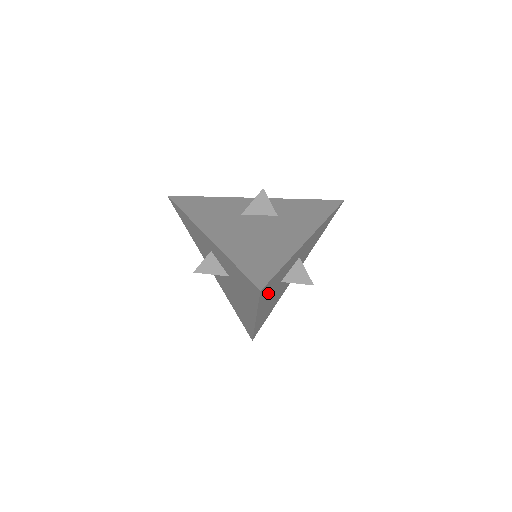
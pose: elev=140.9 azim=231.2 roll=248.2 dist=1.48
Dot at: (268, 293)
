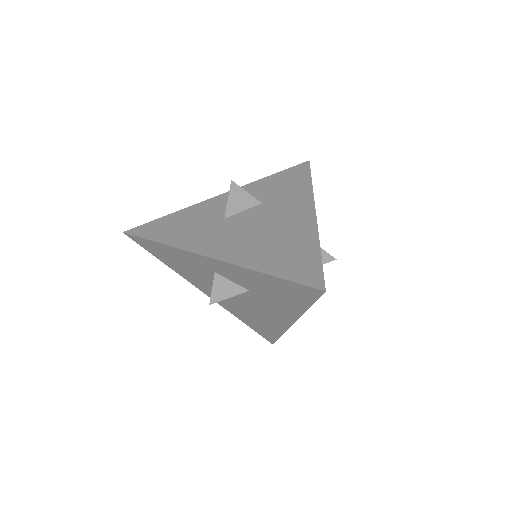
Dot at: occluded
